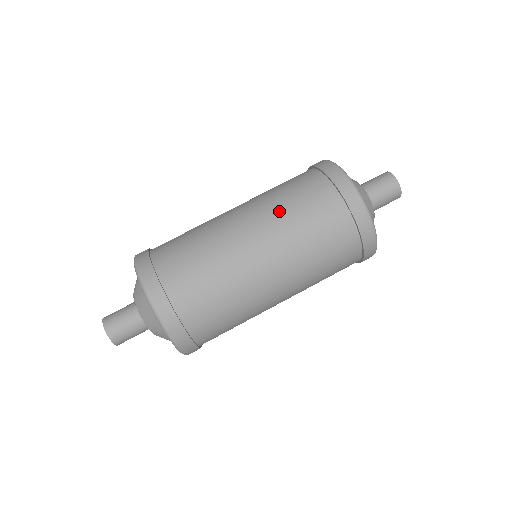
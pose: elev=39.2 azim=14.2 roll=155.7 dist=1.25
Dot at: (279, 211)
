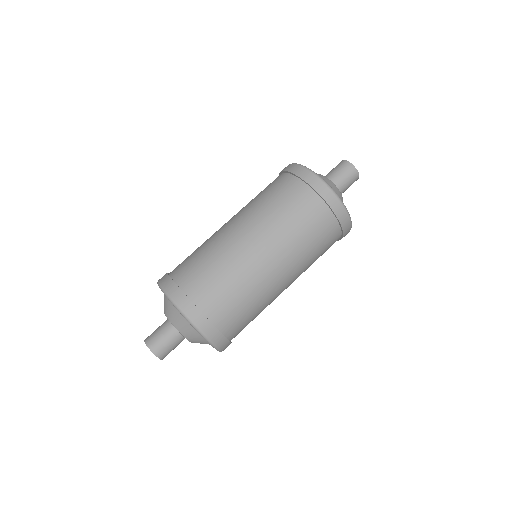
Dot at: (284, 231)
